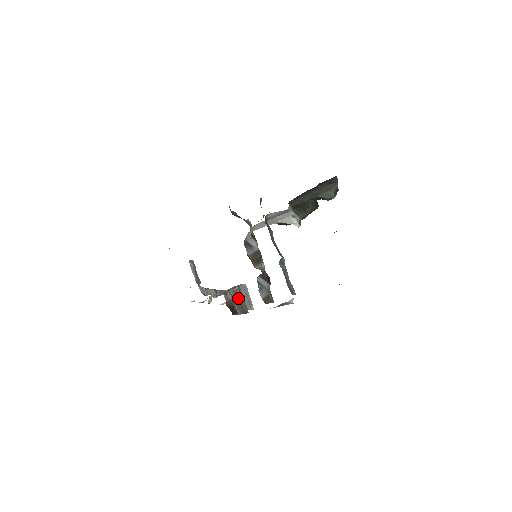
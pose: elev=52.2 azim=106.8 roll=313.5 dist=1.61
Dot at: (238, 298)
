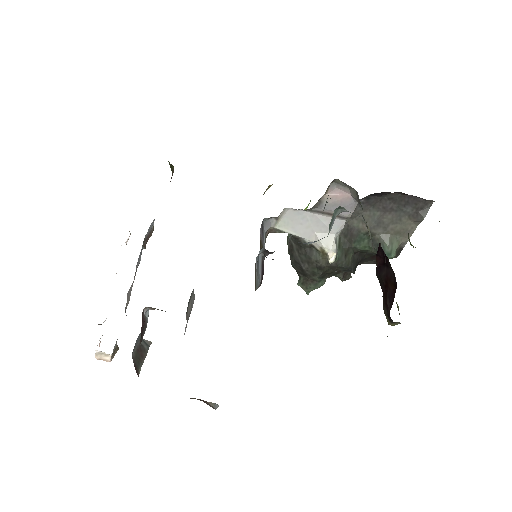
Dot at: (142, 347)
